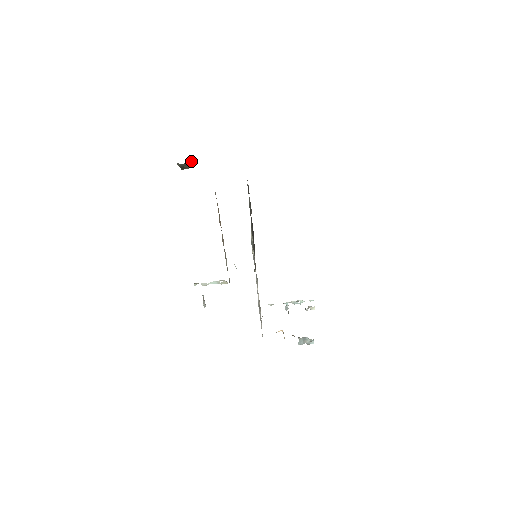
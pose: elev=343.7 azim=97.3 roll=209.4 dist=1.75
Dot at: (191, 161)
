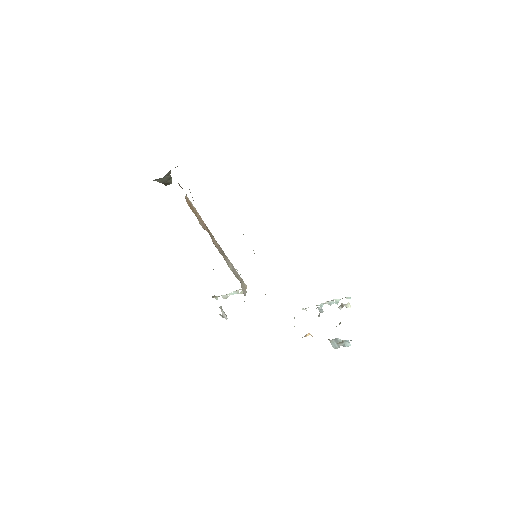
Dot at: (170, 175)
